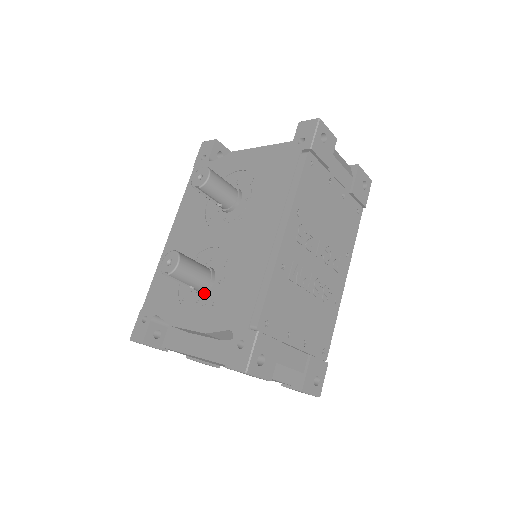
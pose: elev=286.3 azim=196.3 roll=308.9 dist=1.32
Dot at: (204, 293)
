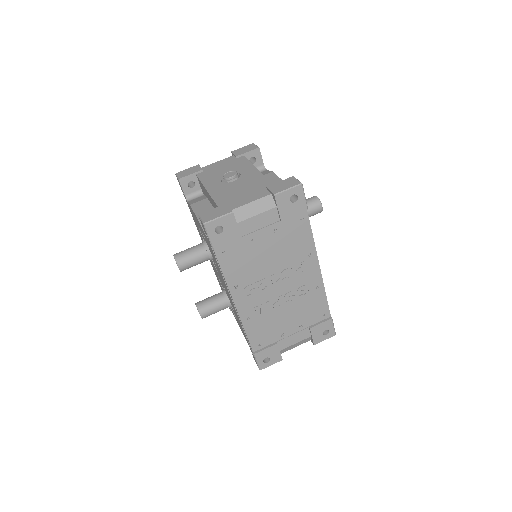
Dot at: occluded
